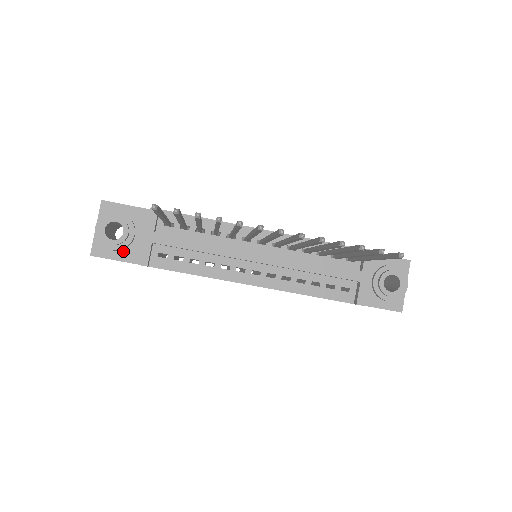
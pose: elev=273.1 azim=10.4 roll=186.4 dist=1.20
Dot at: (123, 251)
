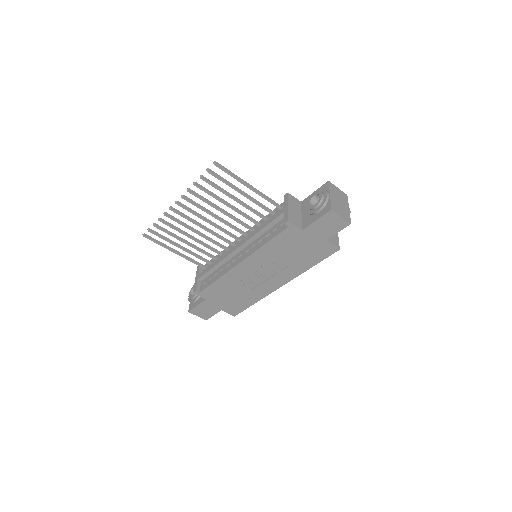
Dot at: (199, 300)
